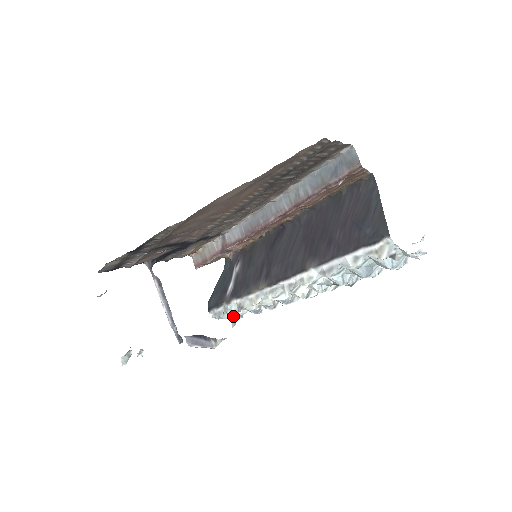
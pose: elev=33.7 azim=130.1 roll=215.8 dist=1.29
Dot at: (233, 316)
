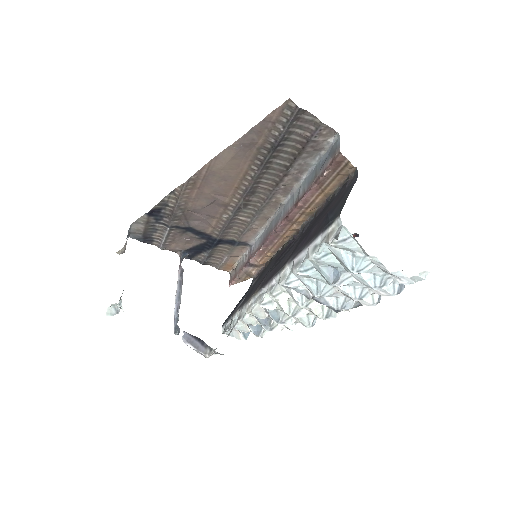
Dot at: occluded
